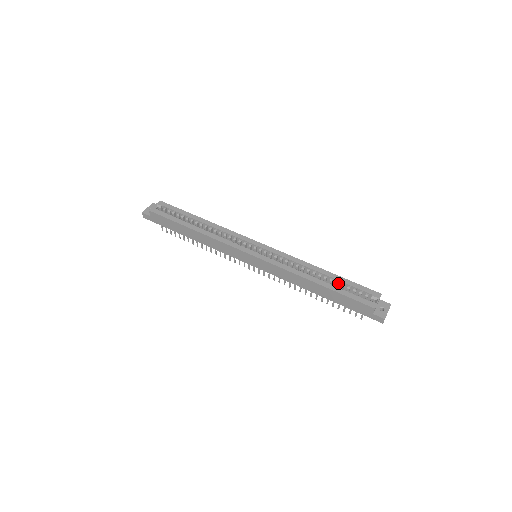
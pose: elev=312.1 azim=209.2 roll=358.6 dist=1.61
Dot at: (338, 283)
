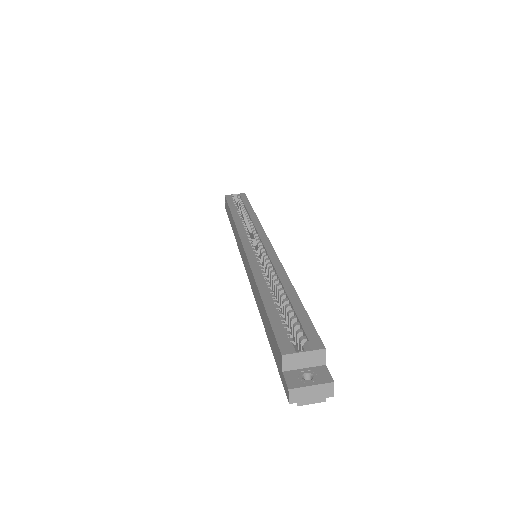
Dot at: occluded
